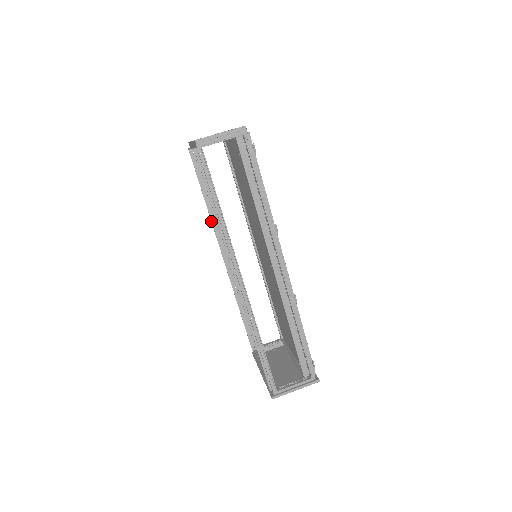
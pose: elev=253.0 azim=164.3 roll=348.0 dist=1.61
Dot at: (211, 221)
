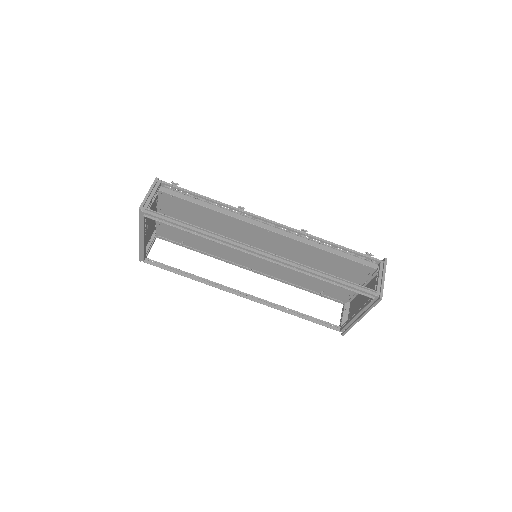
Dot at: occluded
